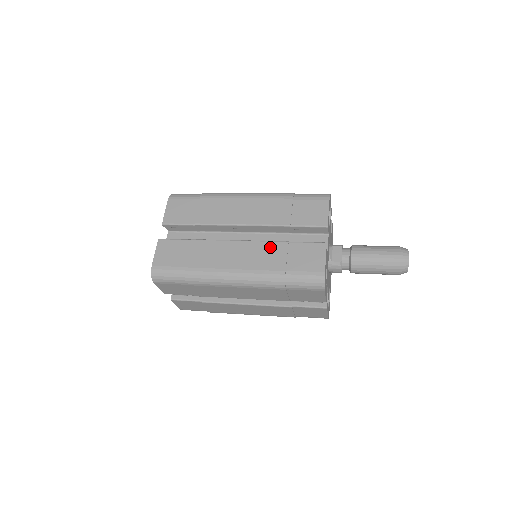
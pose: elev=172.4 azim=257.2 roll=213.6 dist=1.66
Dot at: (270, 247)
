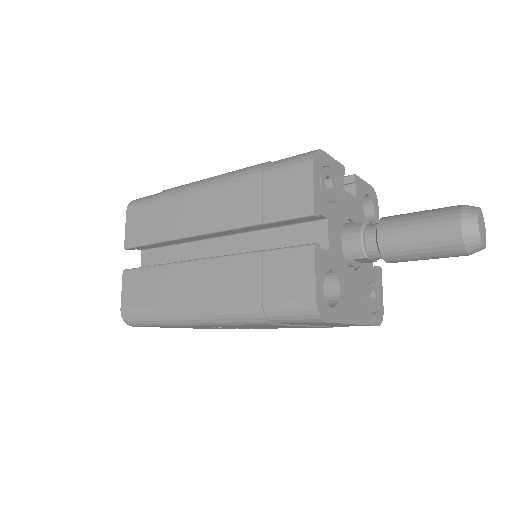
Dot at: occluded
